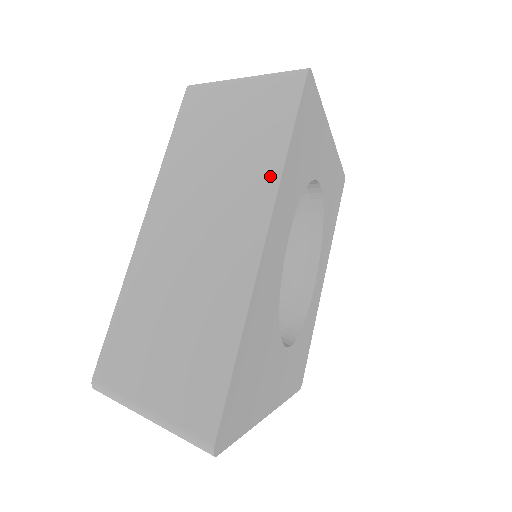
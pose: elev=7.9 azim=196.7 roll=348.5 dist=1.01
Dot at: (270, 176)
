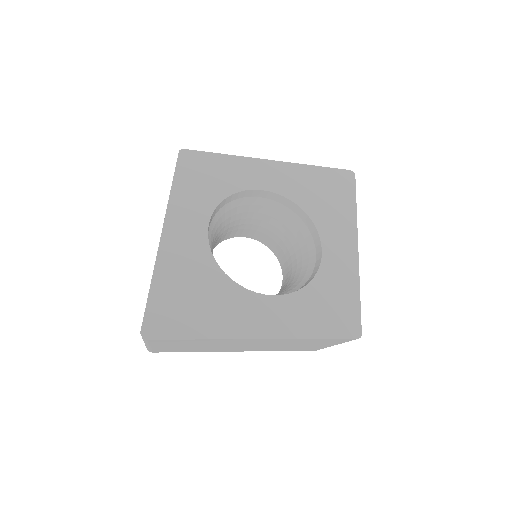
Dot at: occluded
